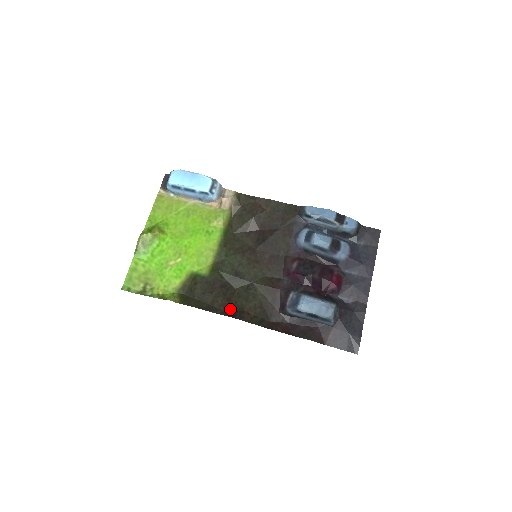
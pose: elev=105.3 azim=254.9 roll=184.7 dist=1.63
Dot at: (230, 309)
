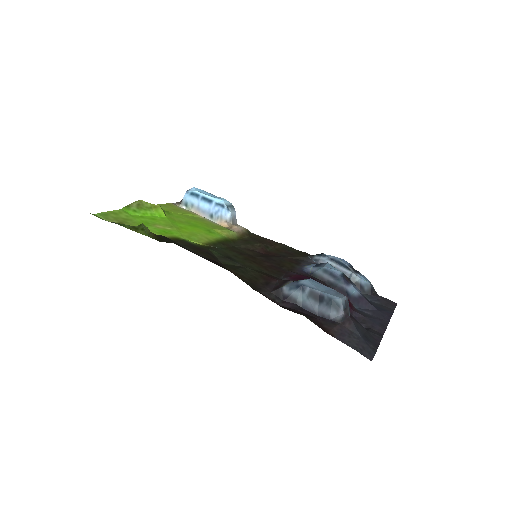
Dot at: (212, 262)
